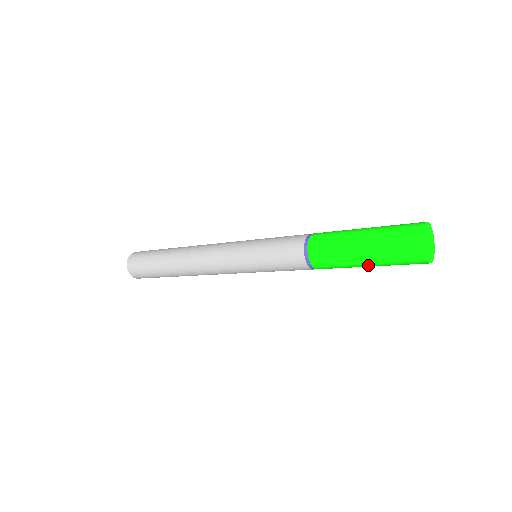
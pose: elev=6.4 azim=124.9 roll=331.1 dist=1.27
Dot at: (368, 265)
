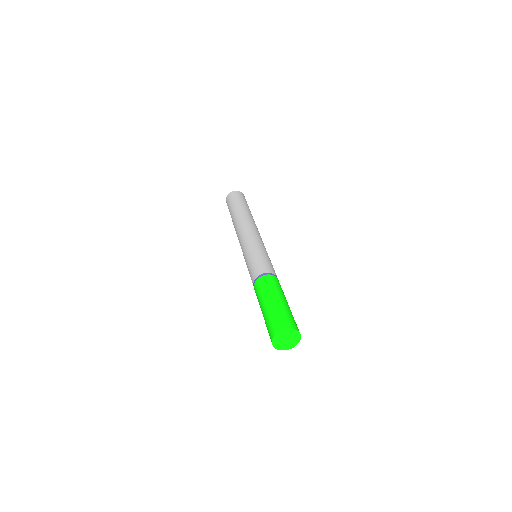
Dot at: occluded
